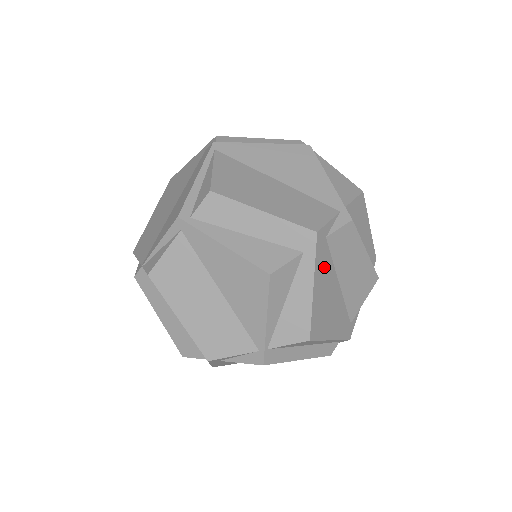
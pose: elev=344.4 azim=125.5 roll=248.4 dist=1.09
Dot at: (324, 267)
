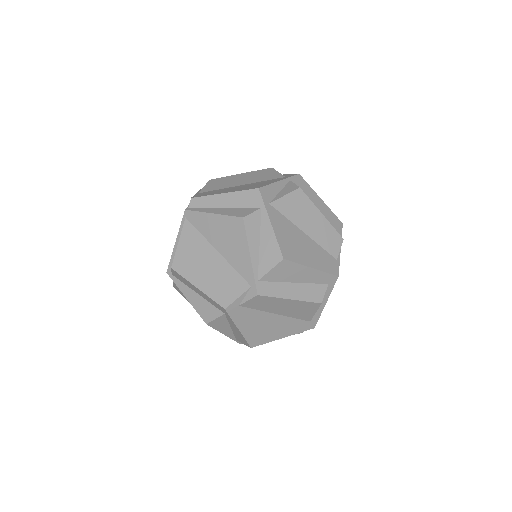
Dot at: (247, 317)
